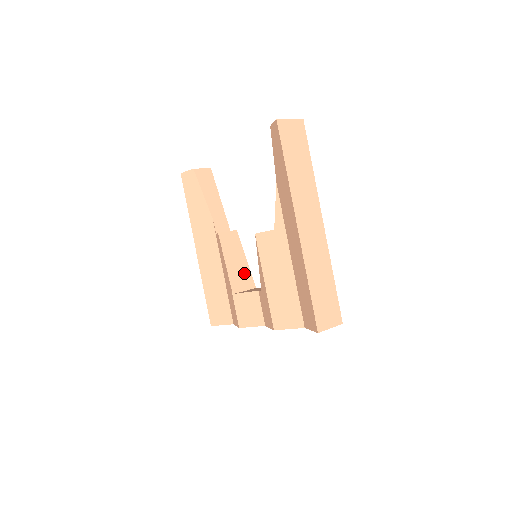
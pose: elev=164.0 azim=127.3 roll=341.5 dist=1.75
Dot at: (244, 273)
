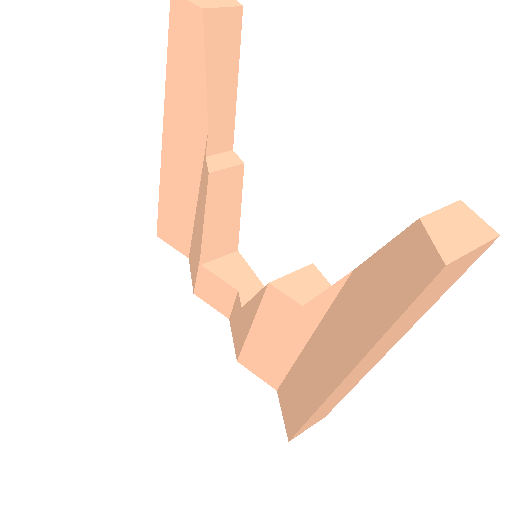
Dot at: (228, 233)
